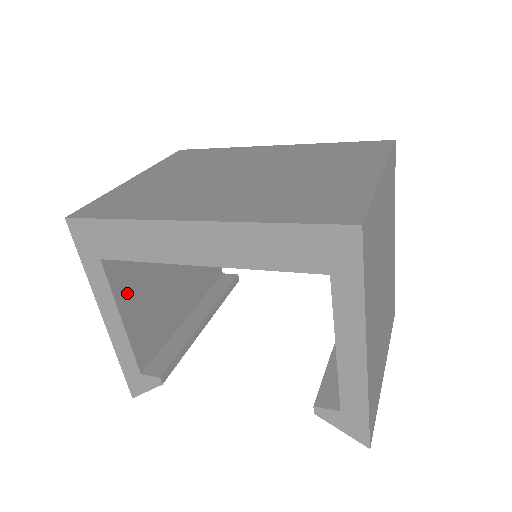
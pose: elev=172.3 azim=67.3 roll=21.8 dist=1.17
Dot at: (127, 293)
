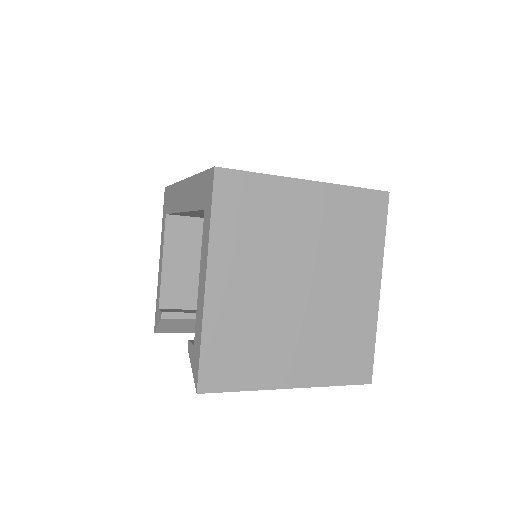
Dot at: (176, 249)
